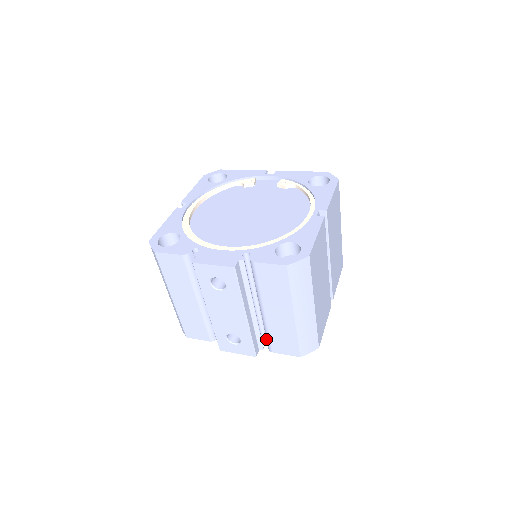
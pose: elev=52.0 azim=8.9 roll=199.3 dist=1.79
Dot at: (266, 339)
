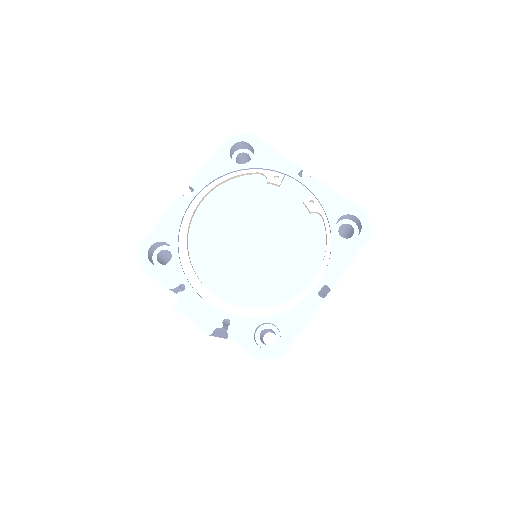
Dot at: occluded
